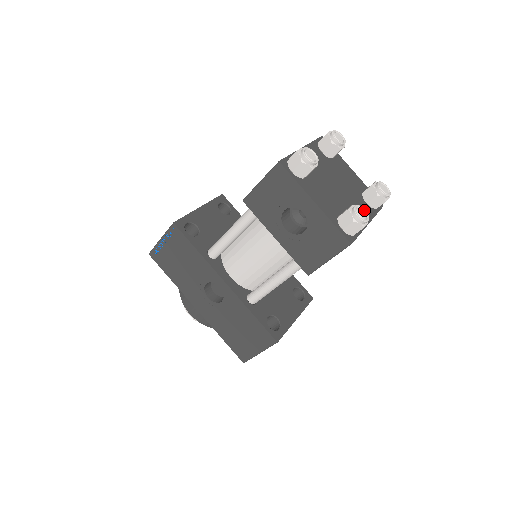
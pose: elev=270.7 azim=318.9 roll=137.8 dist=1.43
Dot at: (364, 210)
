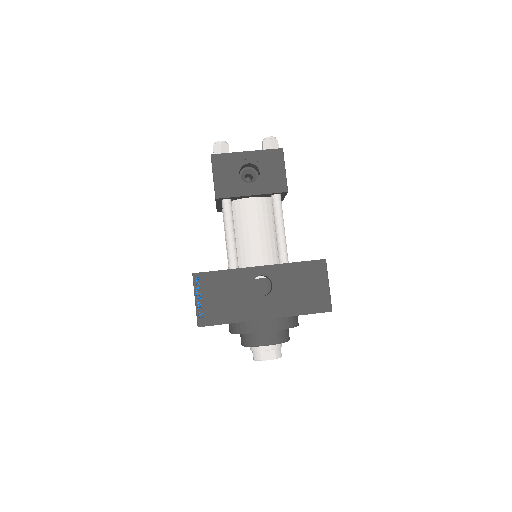
Dot at: occluded
